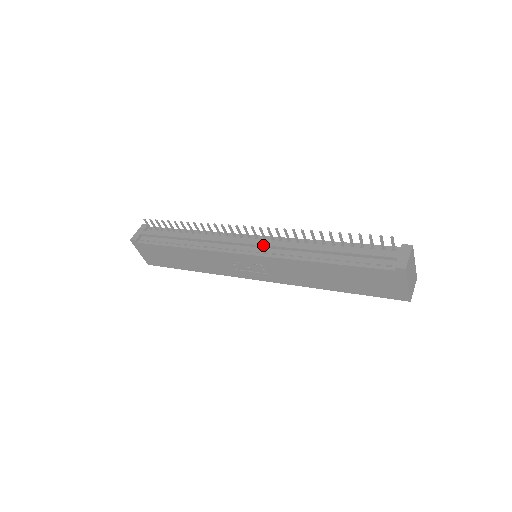
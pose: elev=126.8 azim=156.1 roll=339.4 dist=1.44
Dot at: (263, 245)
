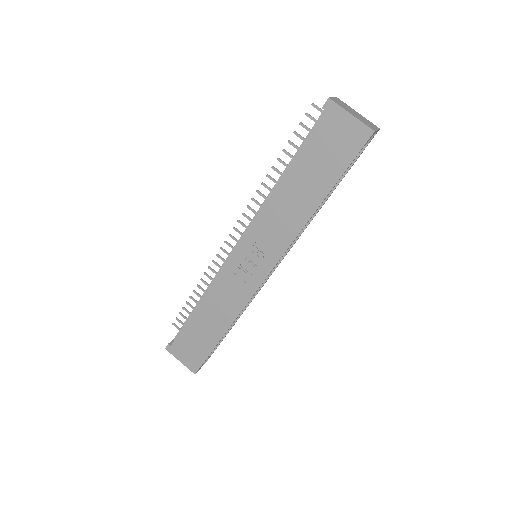
Dot at: (246, 229)
